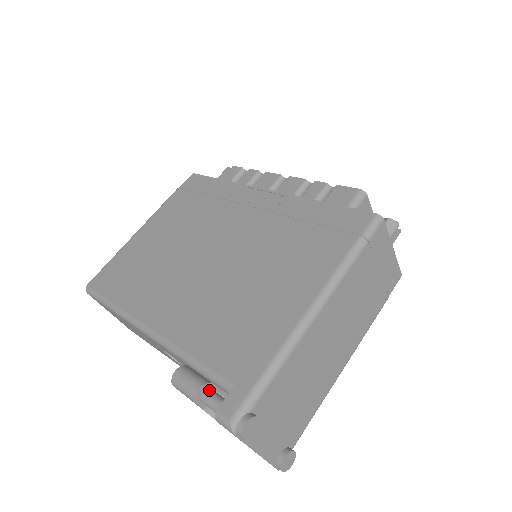
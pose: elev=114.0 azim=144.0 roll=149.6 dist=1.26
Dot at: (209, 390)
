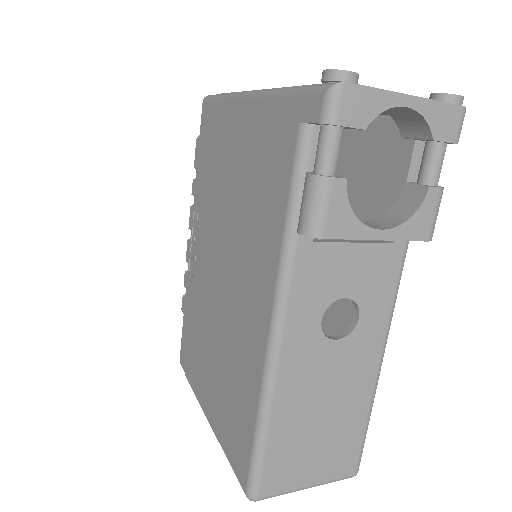
Dot at: (314, 166)
